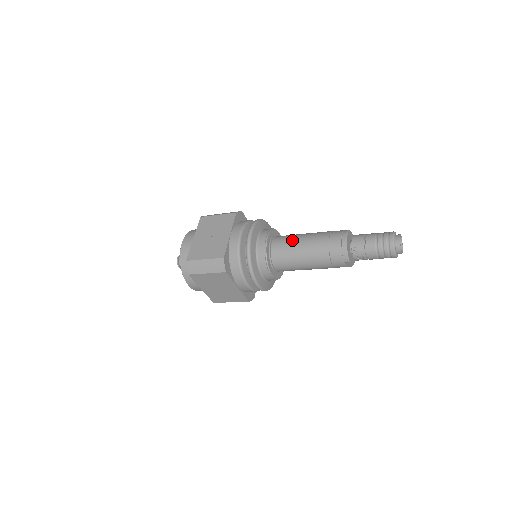
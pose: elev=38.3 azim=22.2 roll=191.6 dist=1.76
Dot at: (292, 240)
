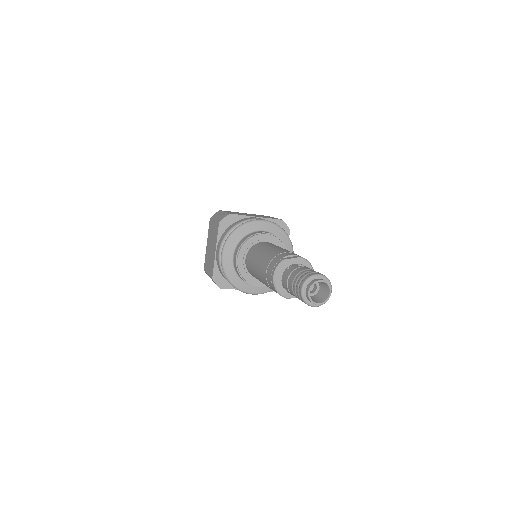
Dot at: (252, 261)
